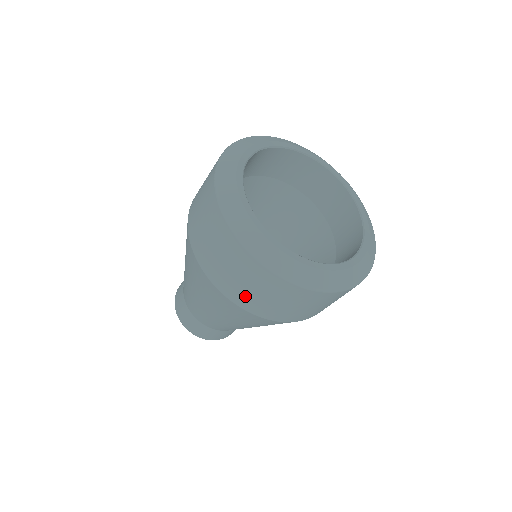
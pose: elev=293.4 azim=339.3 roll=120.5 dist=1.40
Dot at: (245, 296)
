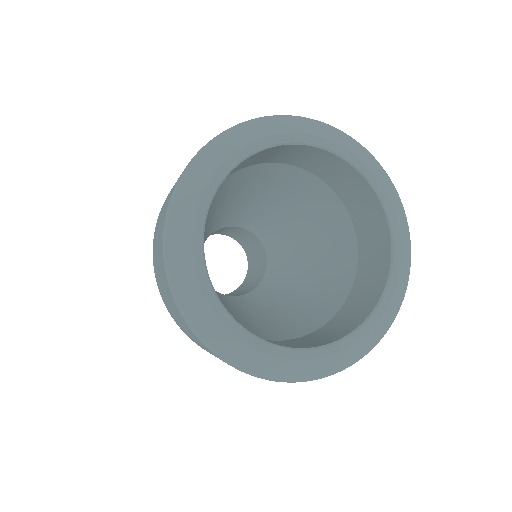
Dot at: (164, 295)
